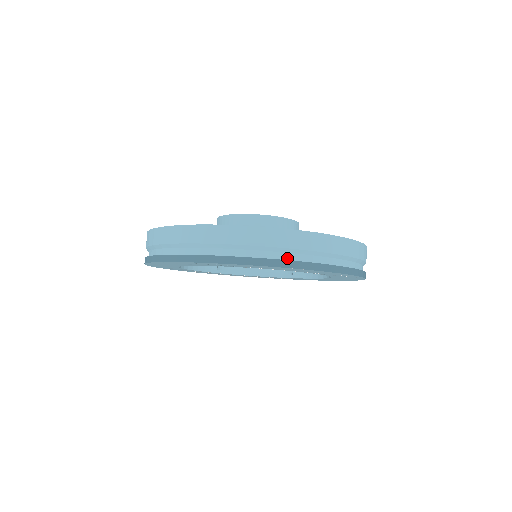
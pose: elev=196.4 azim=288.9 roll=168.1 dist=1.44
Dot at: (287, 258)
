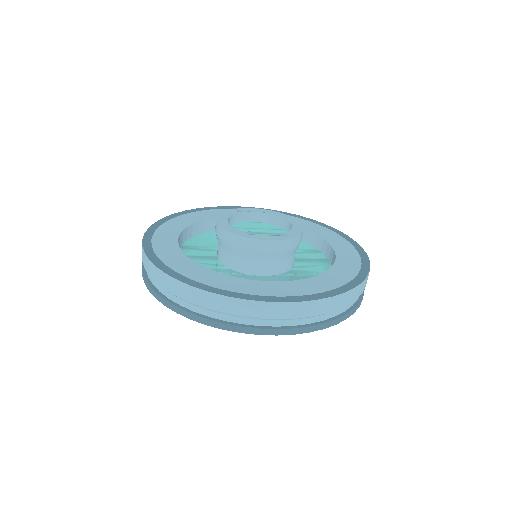
Dot at: (266, 324)
